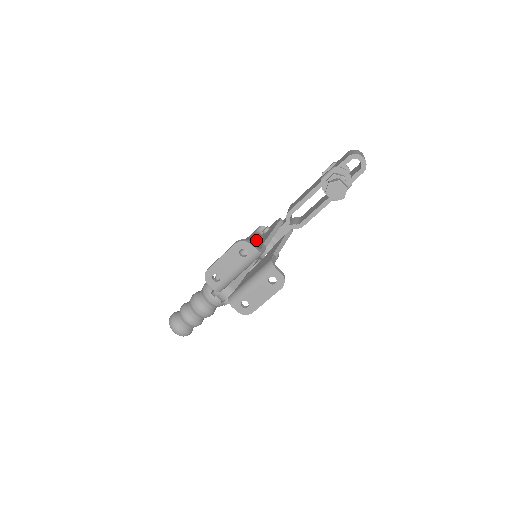
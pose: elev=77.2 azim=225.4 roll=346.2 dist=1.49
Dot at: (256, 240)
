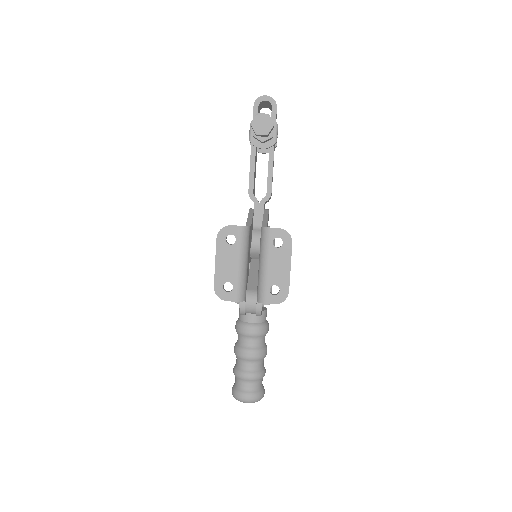
Dot at: occluded
